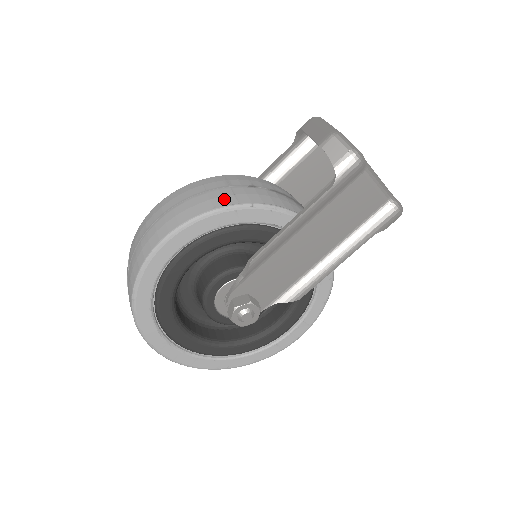
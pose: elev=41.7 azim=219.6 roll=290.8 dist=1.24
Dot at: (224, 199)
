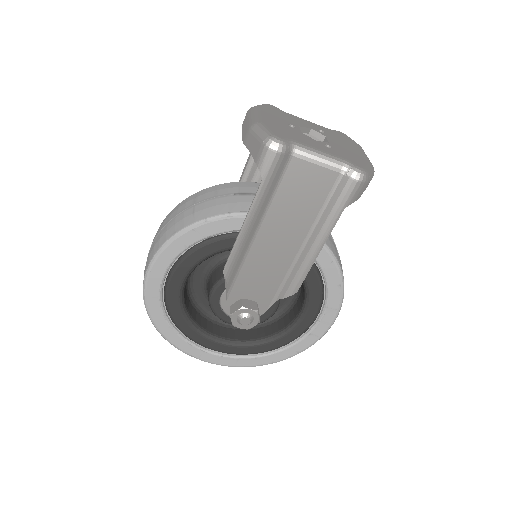
Dot at: (184, 221)
